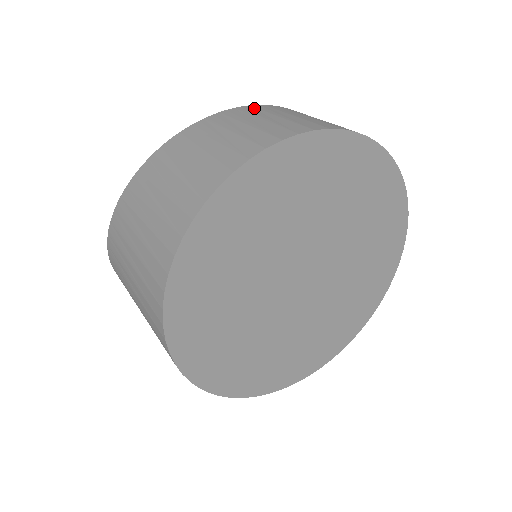
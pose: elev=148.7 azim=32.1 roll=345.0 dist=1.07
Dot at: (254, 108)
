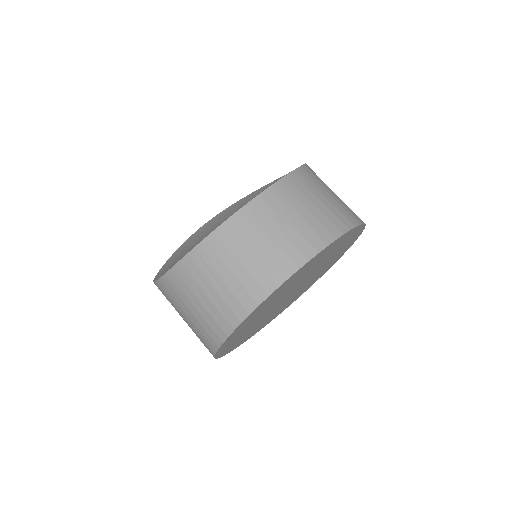
Dot at: (228, 232)
